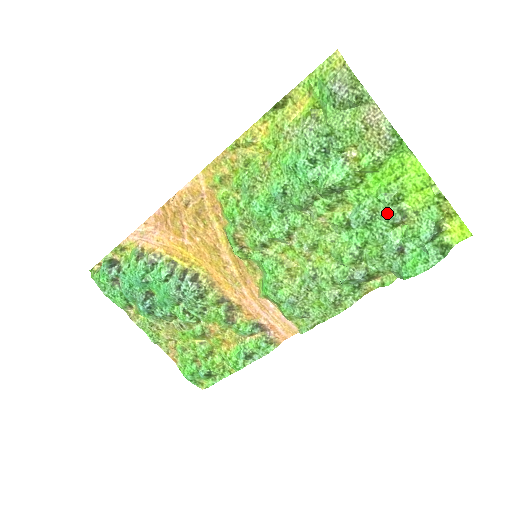
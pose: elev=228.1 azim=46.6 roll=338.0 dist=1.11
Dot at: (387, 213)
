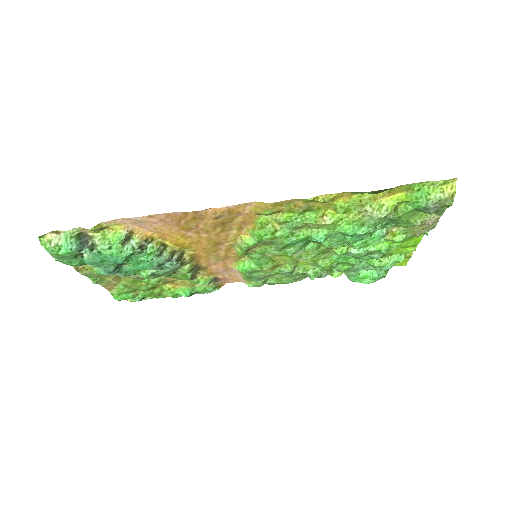
Dot at: (377, 257)
